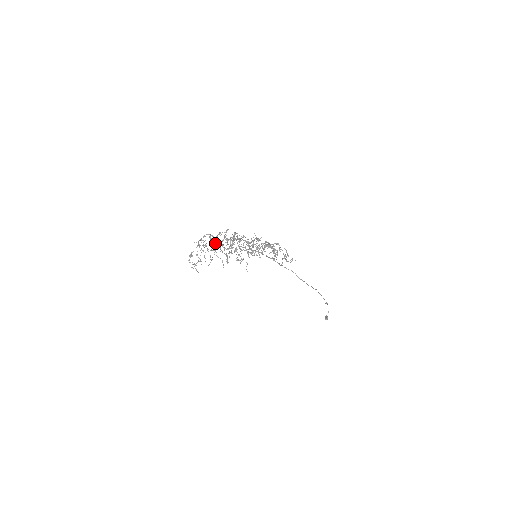
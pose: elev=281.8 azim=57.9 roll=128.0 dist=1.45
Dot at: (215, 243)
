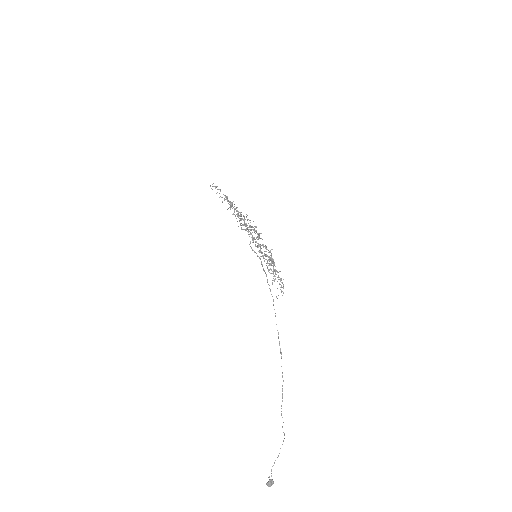
Dot at: occluded
